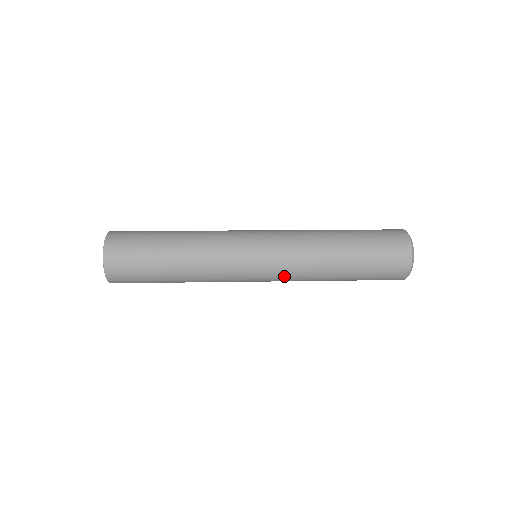
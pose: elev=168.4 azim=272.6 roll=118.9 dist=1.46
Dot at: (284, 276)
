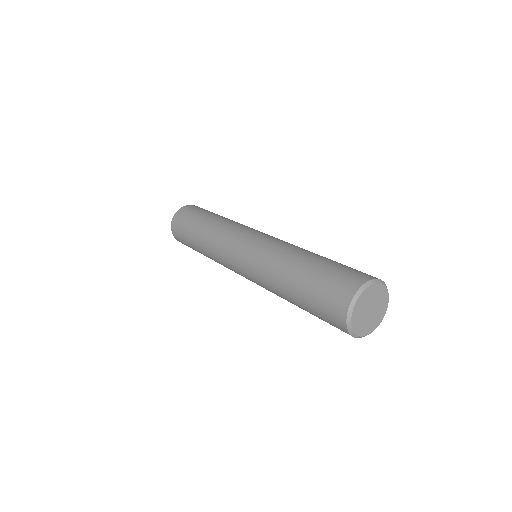
Dot at: occluded
